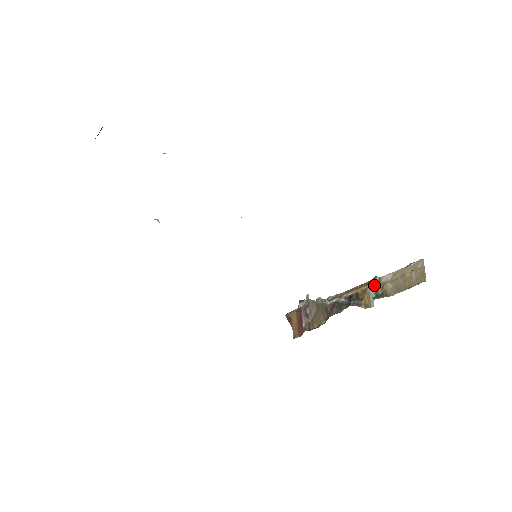
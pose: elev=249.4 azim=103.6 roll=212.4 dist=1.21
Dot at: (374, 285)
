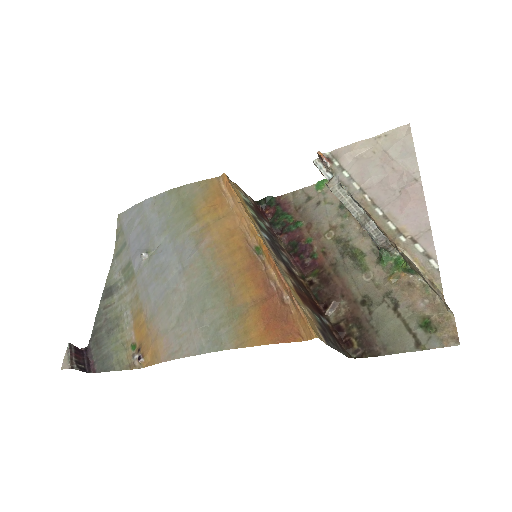
Dot at: (399, 252)
